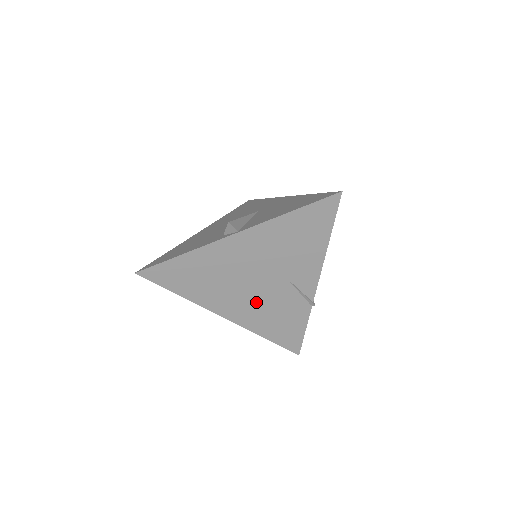
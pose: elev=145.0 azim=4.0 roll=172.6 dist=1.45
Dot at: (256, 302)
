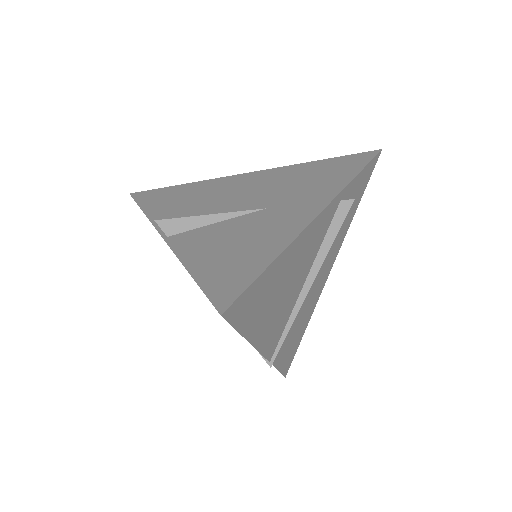
Dot at: occluded
